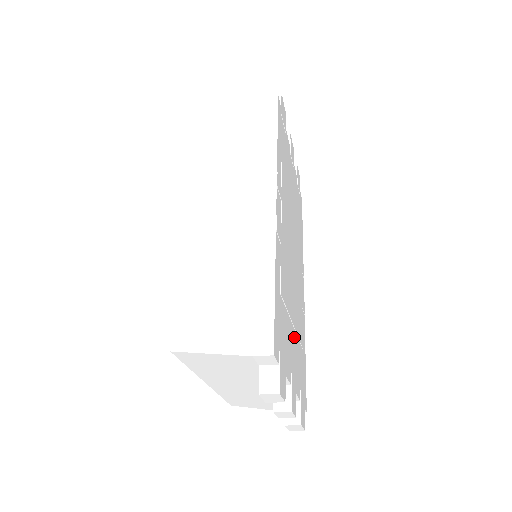
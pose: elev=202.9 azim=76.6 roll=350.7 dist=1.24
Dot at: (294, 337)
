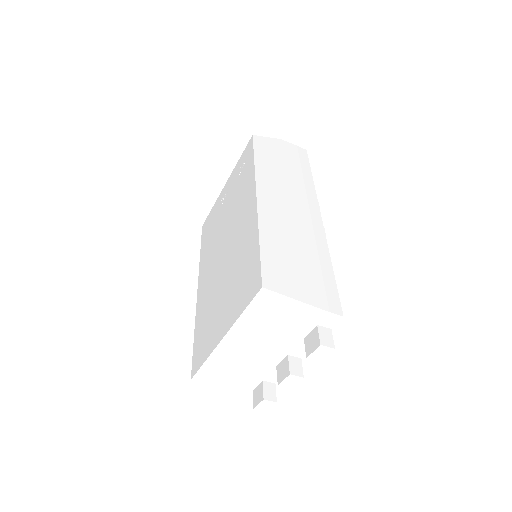
Dot at: occluded
